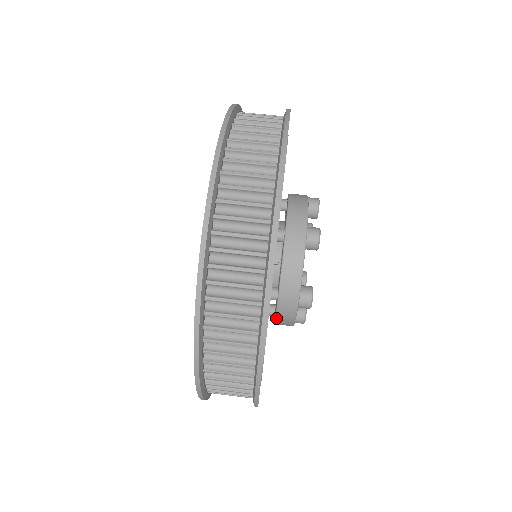
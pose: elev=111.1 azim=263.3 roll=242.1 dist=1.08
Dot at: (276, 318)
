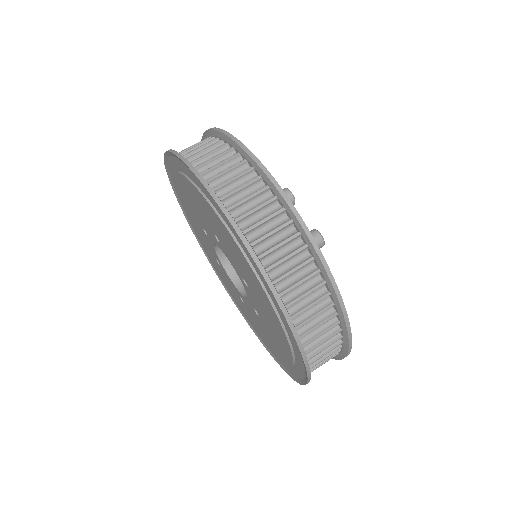
Dot at: occluded
